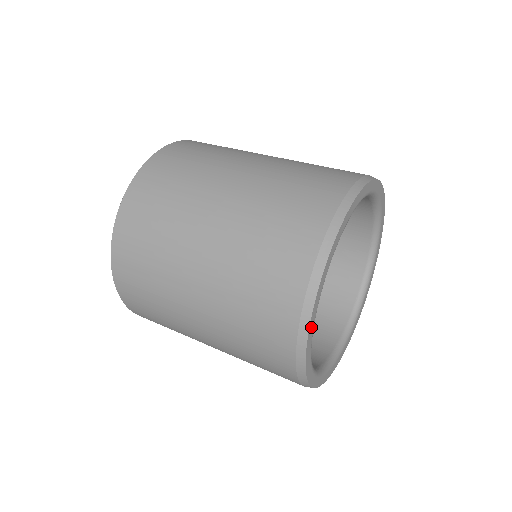
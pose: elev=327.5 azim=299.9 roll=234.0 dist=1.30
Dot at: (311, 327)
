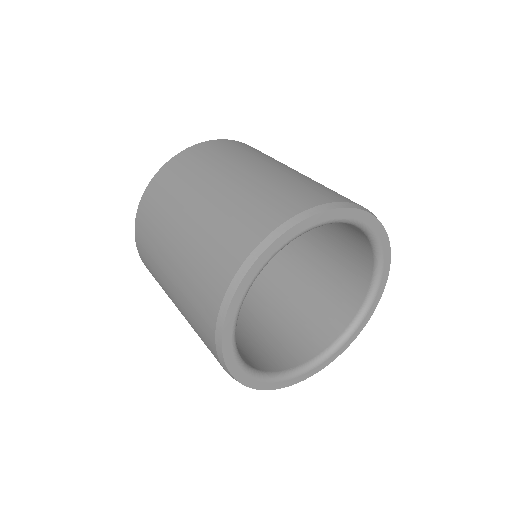
Dot at: (233, 307)
